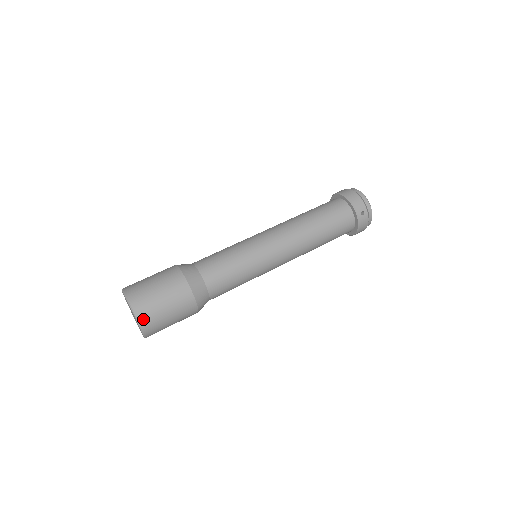
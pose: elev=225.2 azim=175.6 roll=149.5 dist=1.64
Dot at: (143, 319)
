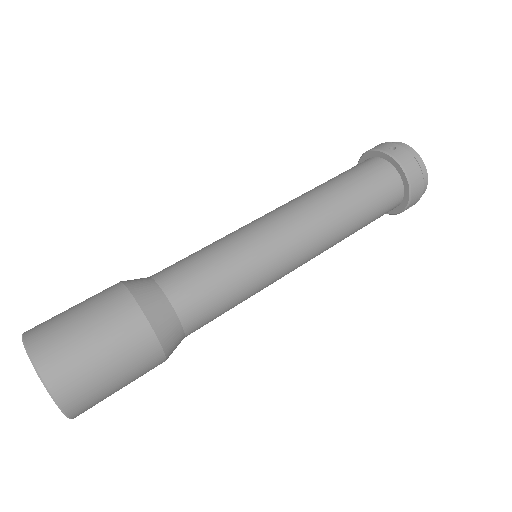
Dot at: (36, 343)
